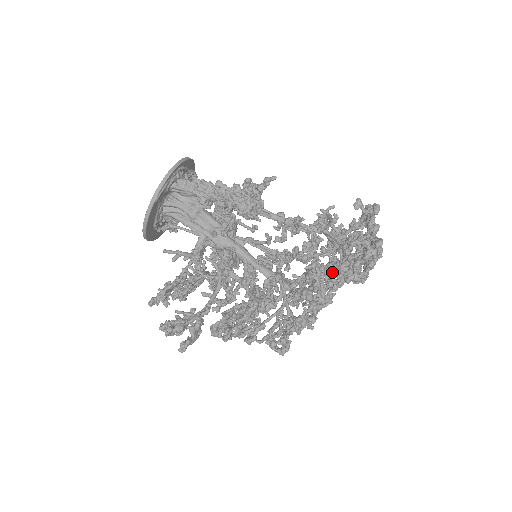
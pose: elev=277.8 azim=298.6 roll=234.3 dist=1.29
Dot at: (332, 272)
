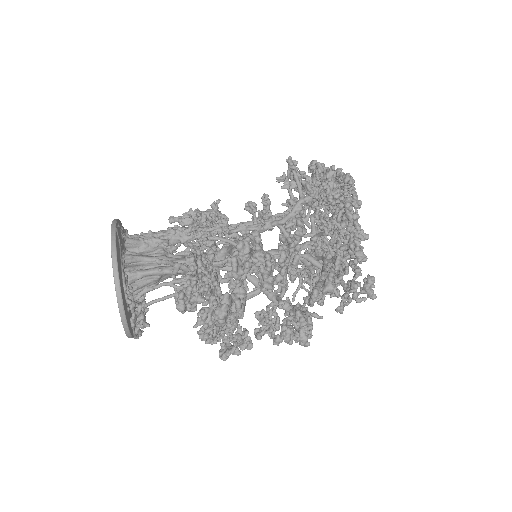
Dot at: occluded
